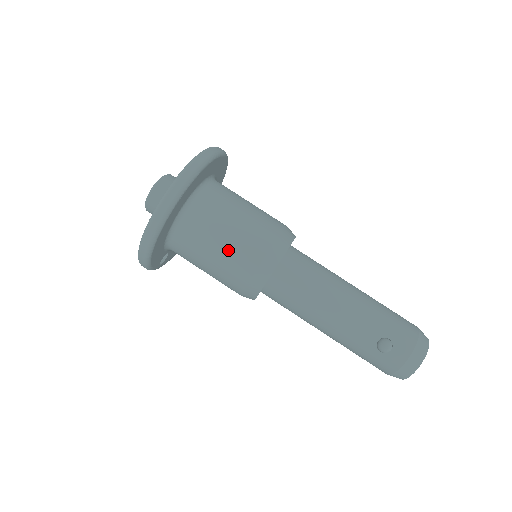
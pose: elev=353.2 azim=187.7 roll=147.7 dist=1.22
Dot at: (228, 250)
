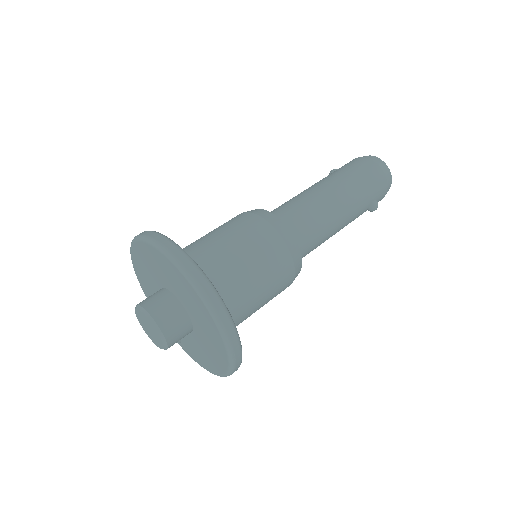
Dot at: (268, 301)
